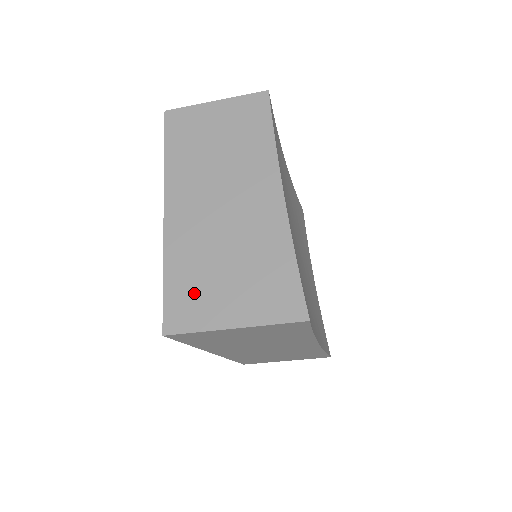
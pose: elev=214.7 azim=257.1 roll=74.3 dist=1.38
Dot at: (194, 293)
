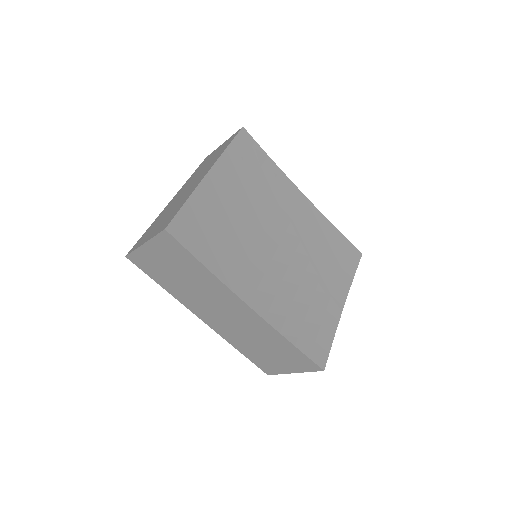
Dot at: (147, 233)
